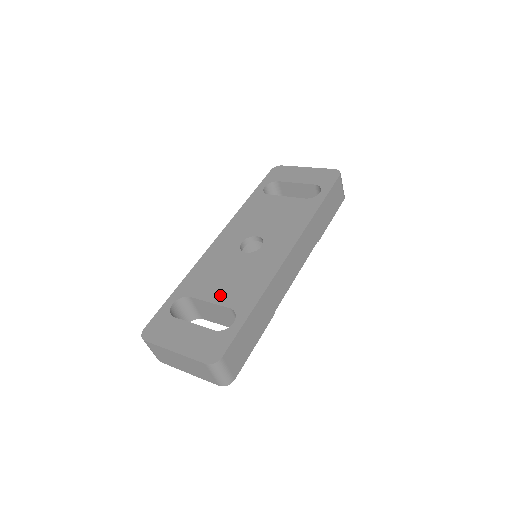
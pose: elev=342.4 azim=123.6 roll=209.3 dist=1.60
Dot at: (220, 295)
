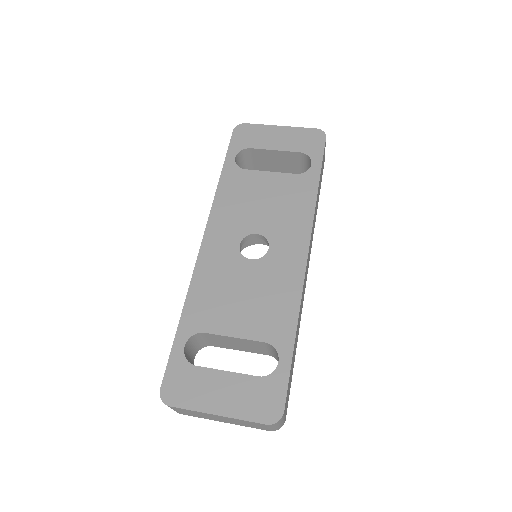
Dot at: (244, 325)
